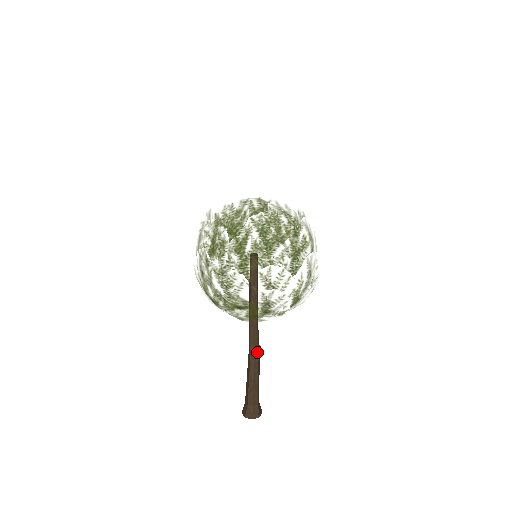
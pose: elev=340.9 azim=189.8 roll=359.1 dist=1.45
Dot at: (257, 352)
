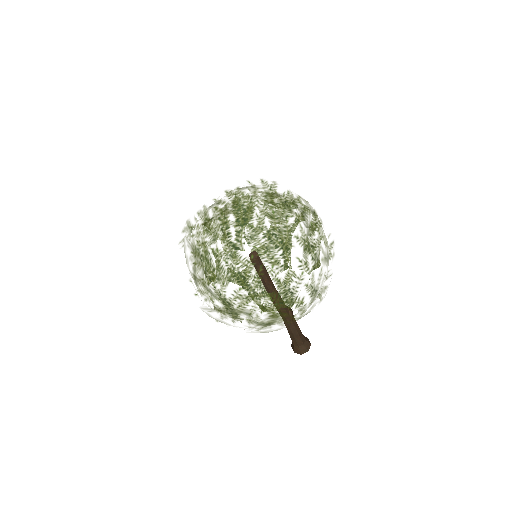
Dot at: occluded
